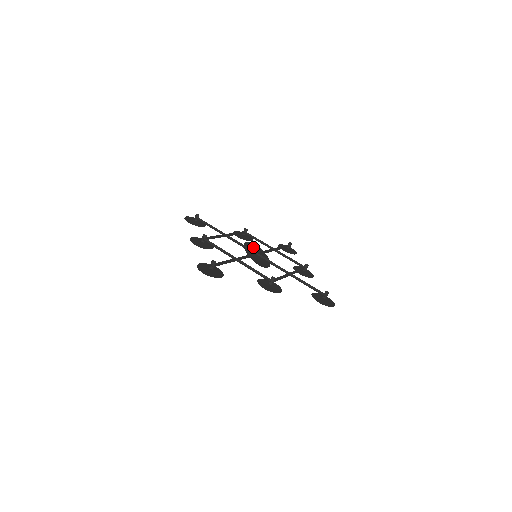
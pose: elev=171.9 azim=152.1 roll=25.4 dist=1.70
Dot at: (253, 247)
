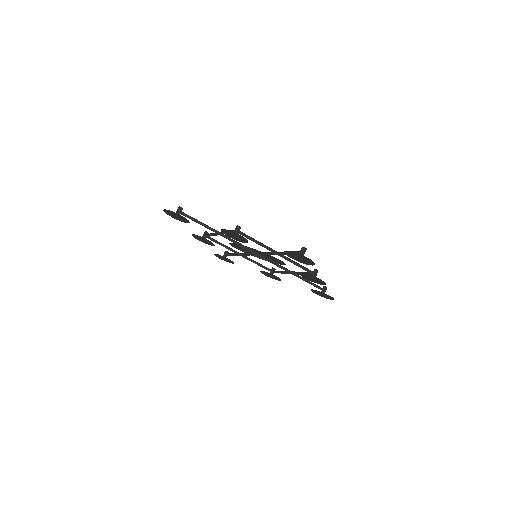
Dot at: occluded
